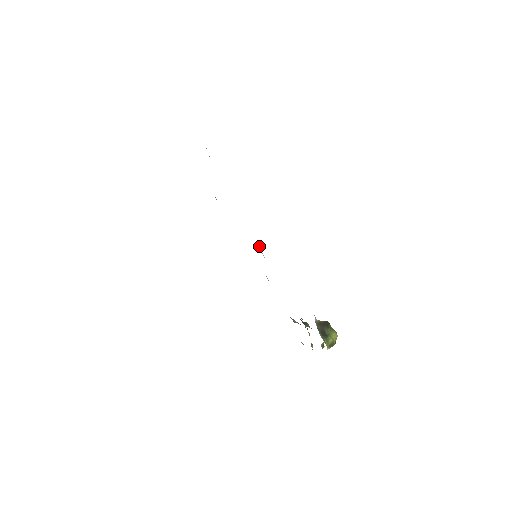
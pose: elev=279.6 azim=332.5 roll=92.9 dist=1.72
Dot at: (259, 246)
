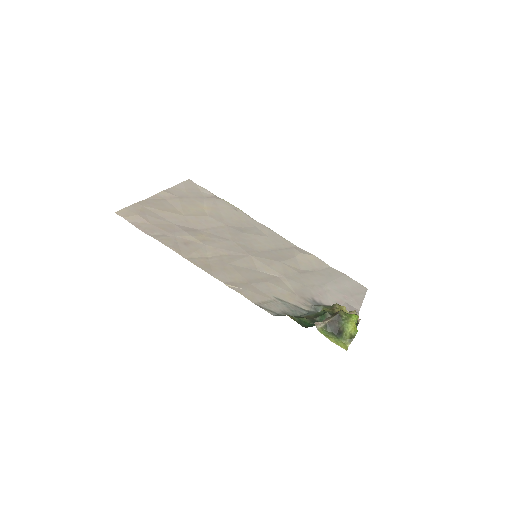
Dot at: (230, 285)
